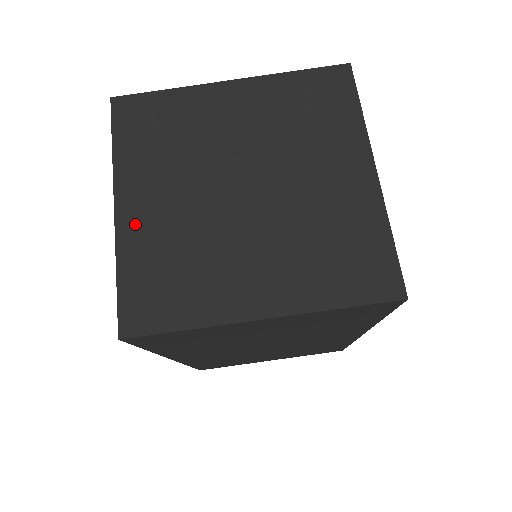
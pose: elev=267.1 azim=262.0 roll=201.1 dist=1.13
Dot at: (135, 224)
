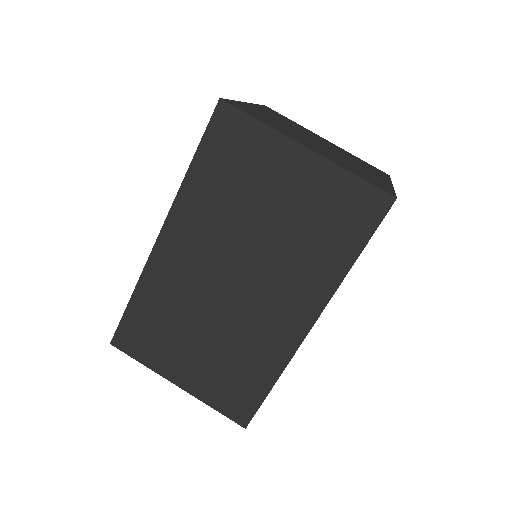
Dot at: (254, 108)
